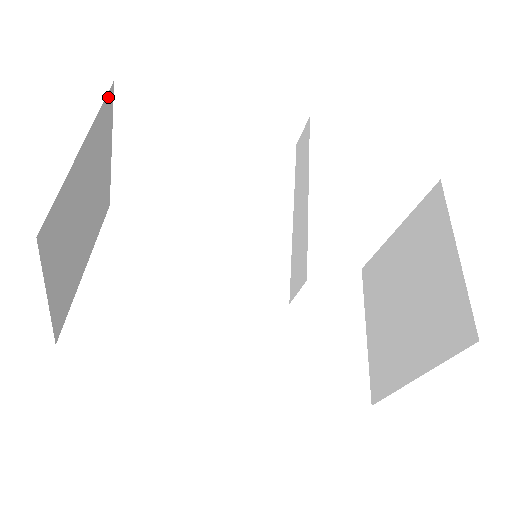
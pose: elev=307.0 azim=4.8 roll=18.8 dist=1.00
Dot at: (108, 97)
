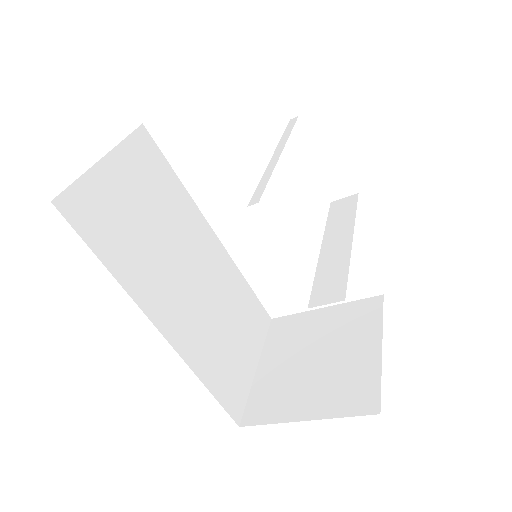
Dot at: occluded
